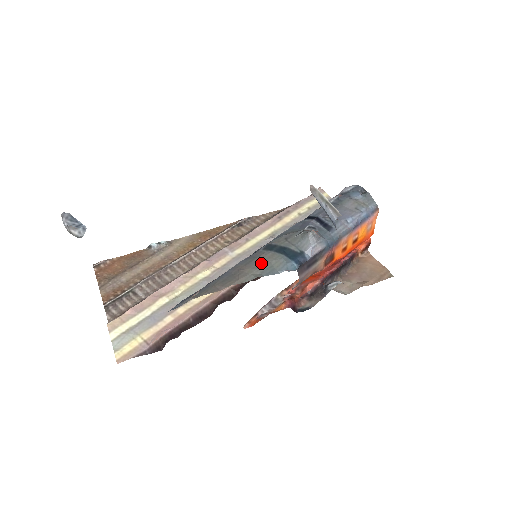
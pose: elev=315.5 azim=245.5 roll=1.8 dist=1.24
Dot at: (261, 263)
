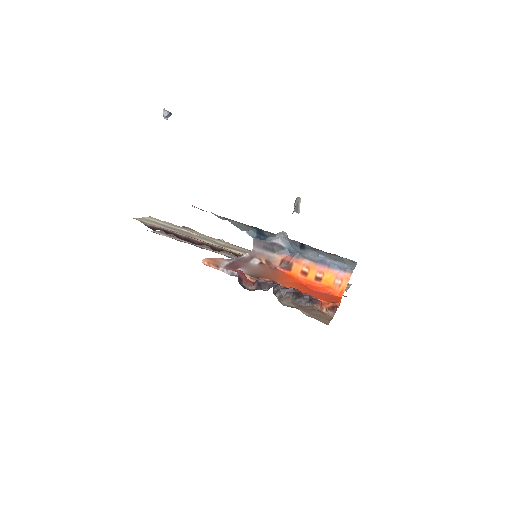
Dot at: (239, 223)
